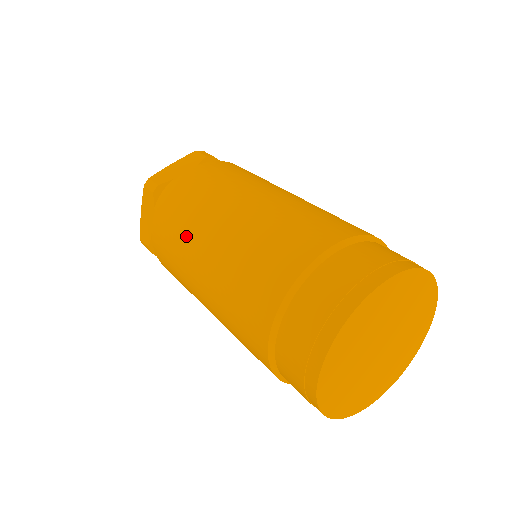
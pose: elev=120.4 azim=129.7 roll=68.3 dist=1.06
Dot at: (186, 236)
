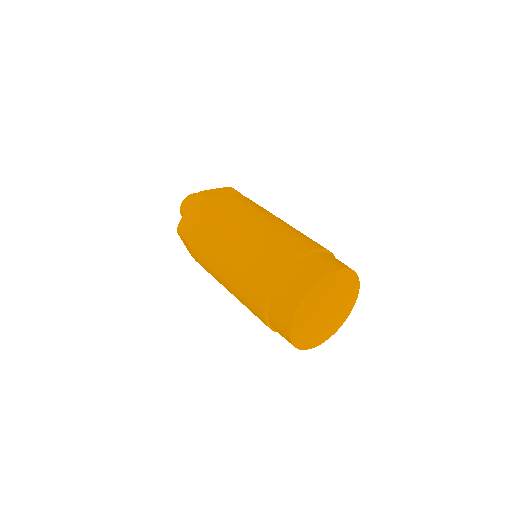
Dot at: (211, 269)
